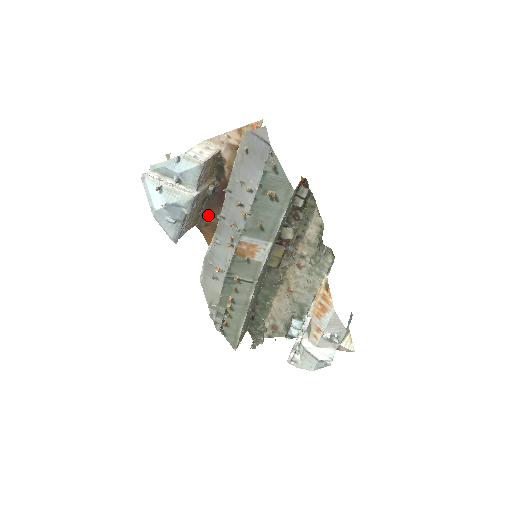
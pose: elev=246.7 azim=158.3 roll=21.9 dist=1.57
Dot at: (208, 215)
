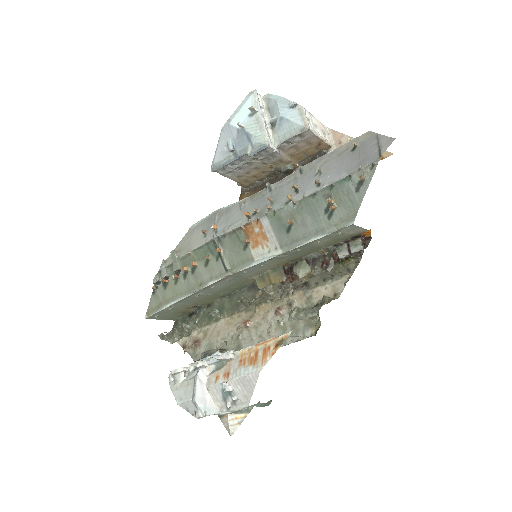
Dot at: occluded
